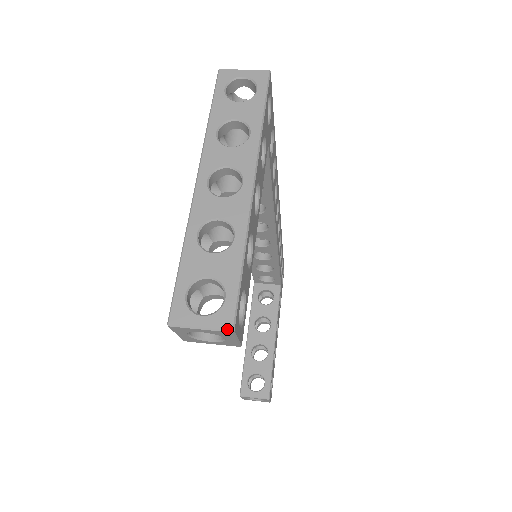
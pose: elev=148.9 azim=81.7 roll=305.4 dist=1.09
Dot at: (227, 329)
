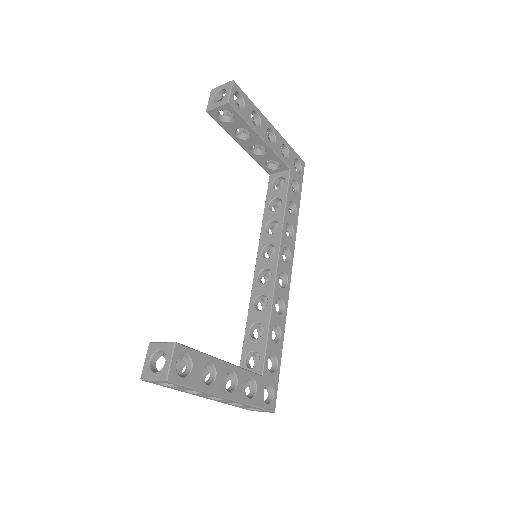
Dot at: (231, 81)
